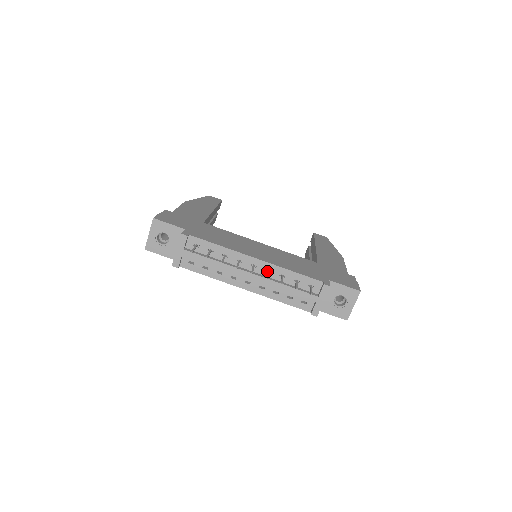
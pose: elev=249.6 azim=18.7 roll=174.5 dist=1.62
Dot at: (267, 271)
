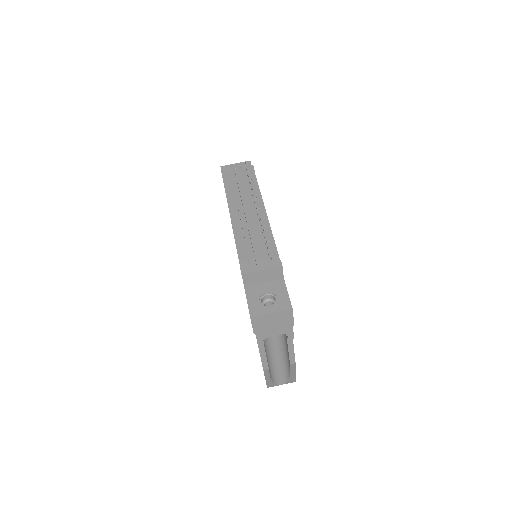
Dot at: occluded
